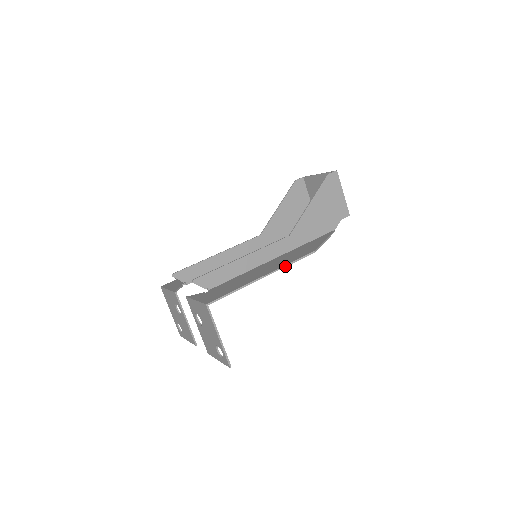
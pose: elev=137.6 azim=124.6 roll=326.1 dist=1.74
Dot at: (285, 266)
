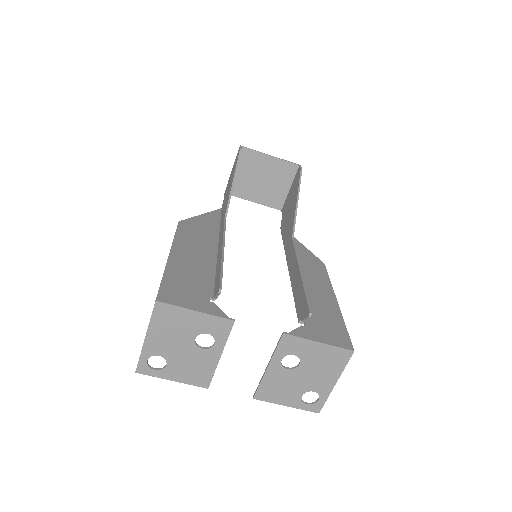
Dot at: (331, 285)
